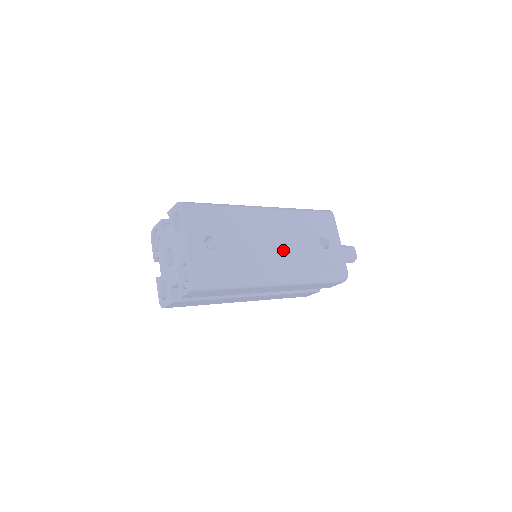
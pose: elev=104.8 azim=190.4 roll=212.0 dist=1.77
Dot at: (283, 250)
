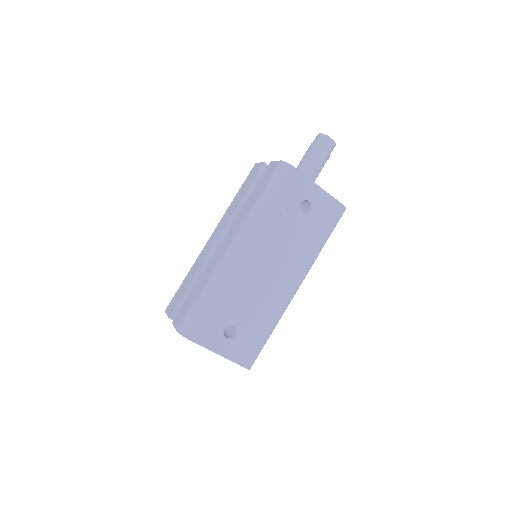
Dot at: (280, 263)
